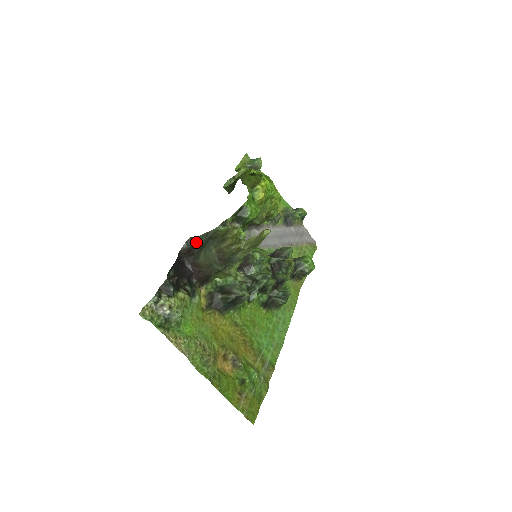
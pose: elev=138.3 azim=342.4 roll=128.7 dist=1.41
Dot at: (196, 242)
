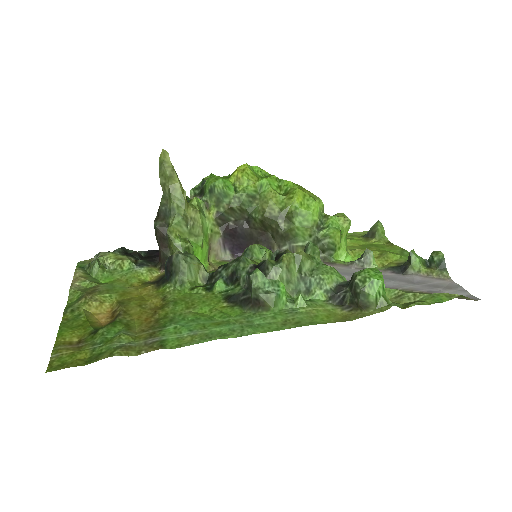
Dot at: occluded
